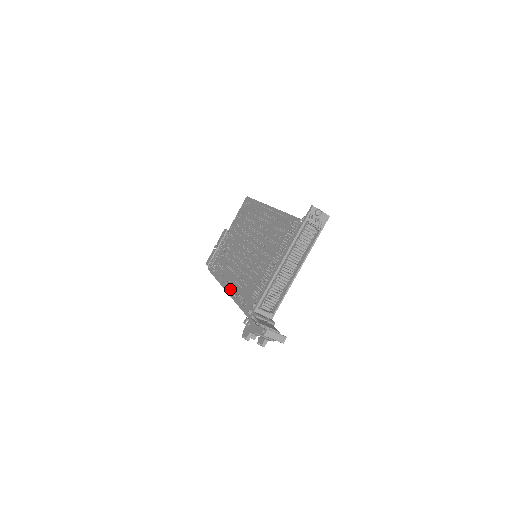
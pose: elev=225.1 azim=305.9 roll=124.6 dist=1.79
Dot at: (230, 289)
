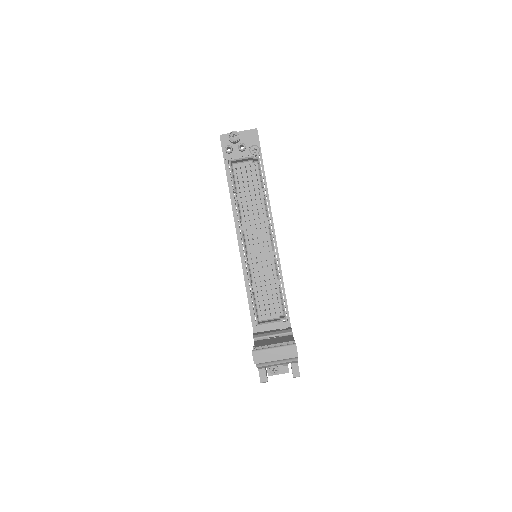
Dot at: occluded
